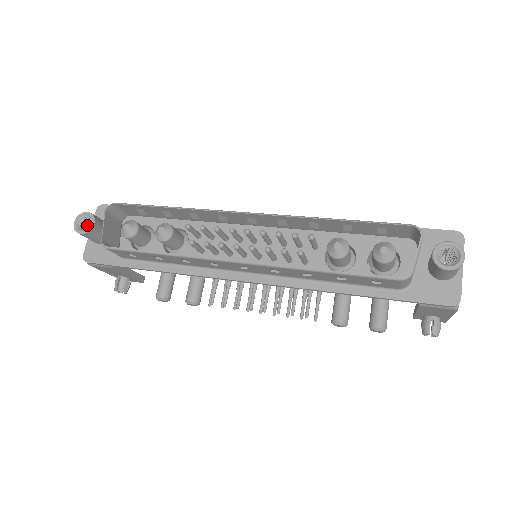
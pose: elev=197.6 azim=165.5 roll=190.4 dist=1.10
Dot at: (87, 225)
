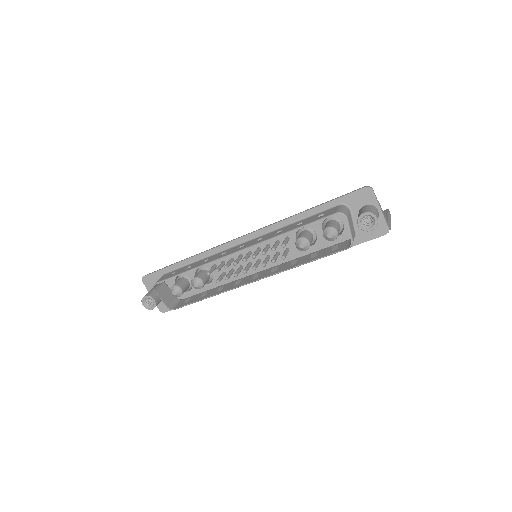
Dot at: (149, 299)
